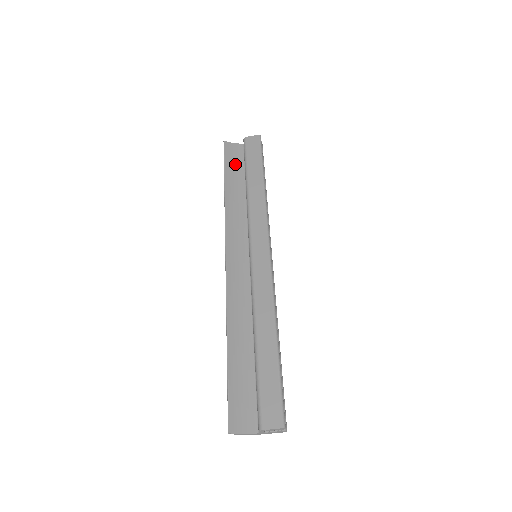
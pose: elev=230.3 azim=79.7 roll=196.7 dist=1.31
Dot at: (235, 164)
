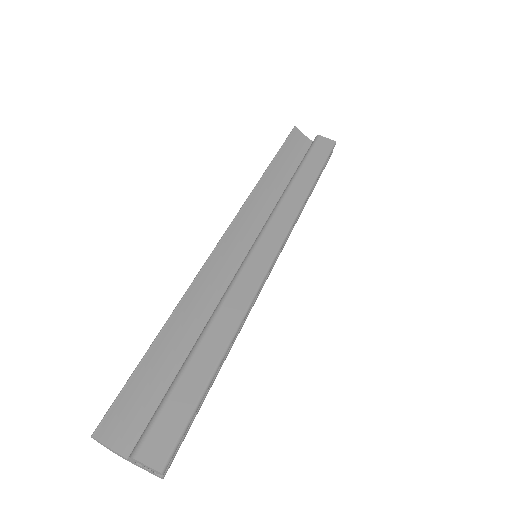
Dot at: (292, 154)
